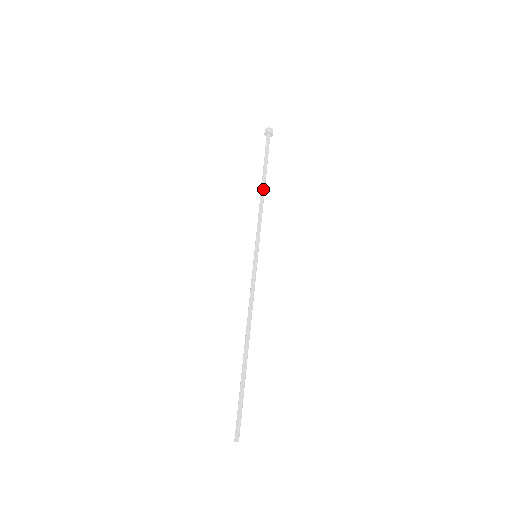
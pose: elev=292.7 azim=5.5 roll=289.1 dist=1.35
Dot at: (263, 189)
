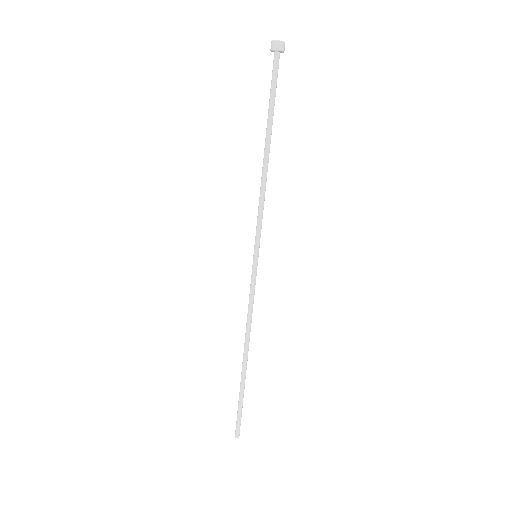
Dot at: (267, 158)
